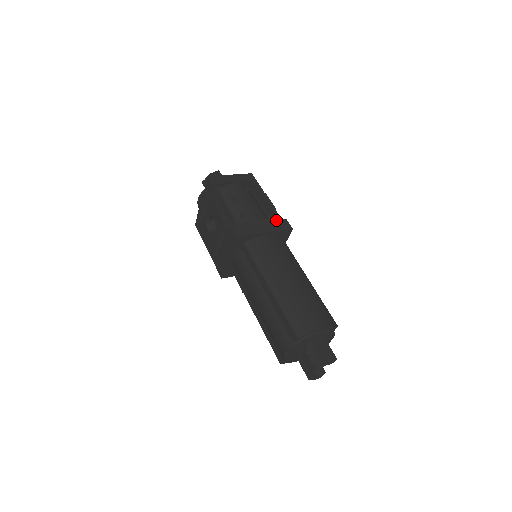
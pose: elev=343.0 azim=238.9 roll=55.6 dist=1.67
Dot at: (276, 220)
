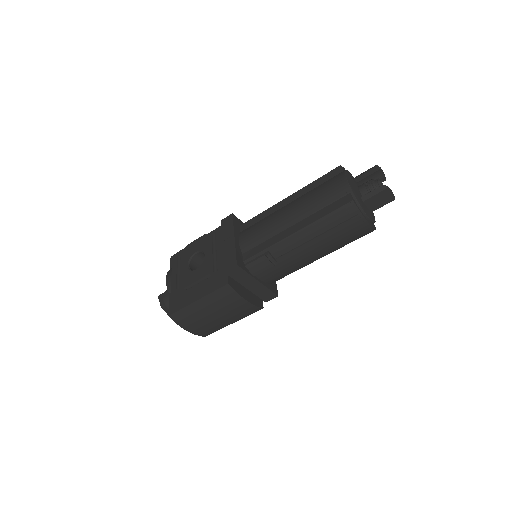
Dot at: occluded
